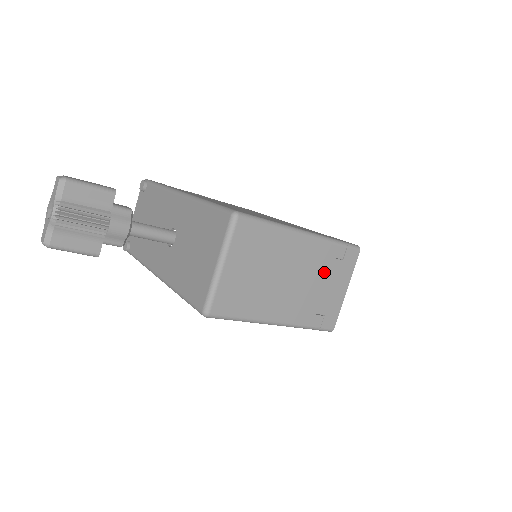
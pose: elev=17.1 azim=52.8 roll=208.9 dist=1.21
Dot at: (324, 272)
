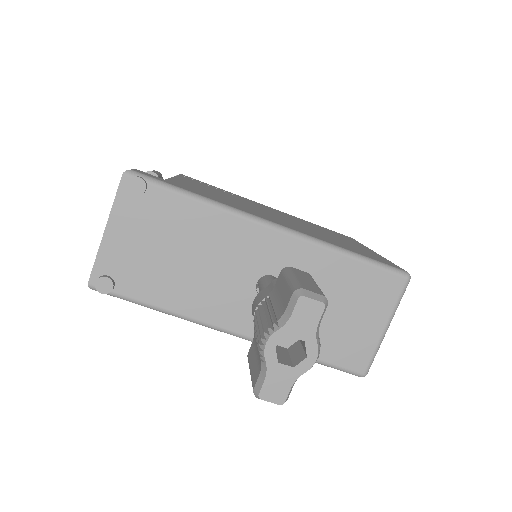
Dot at: occluded
